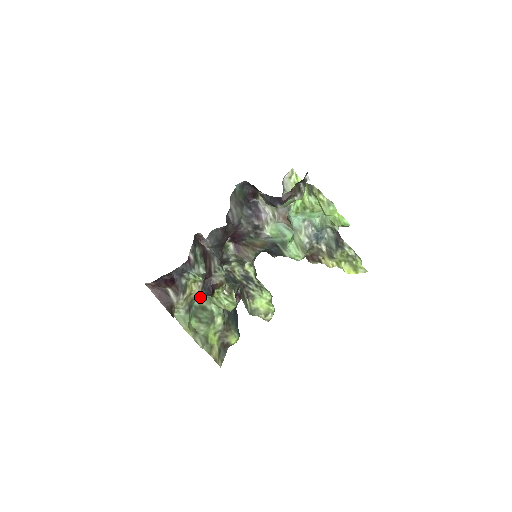
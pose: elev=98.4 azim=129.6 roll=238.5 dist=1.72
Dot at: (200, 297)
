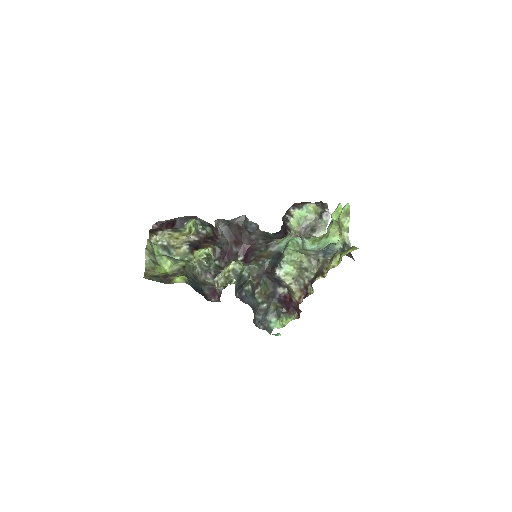
Dot at: (182, 249)
